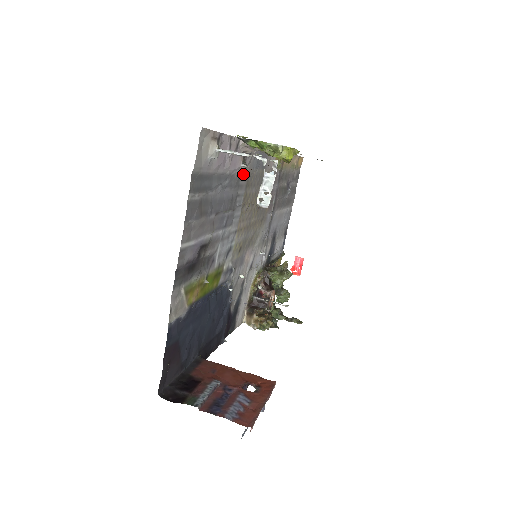
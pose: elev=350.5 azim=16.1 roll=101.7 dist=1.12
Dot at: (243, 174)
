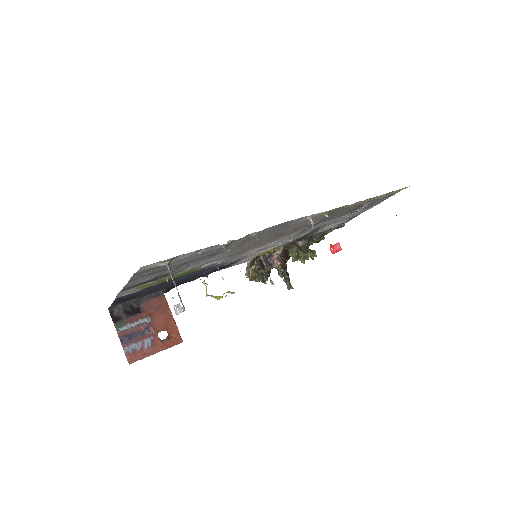
Dot at: (234, 243)
